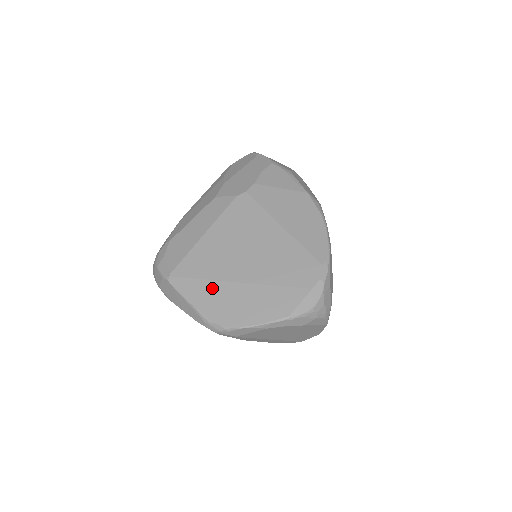
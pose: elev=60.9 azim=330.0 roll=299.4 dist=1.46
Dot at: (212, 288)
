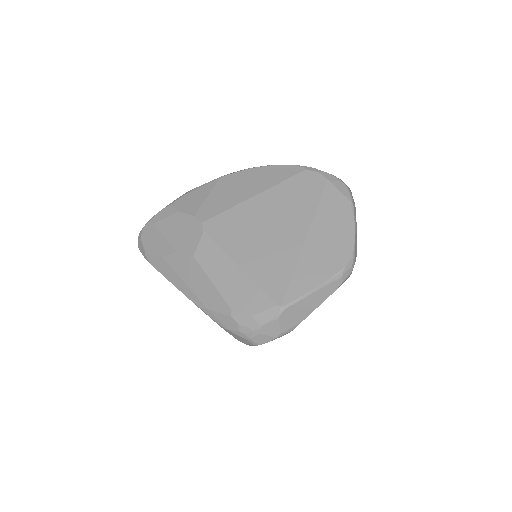
Dot at: (306, 264)
